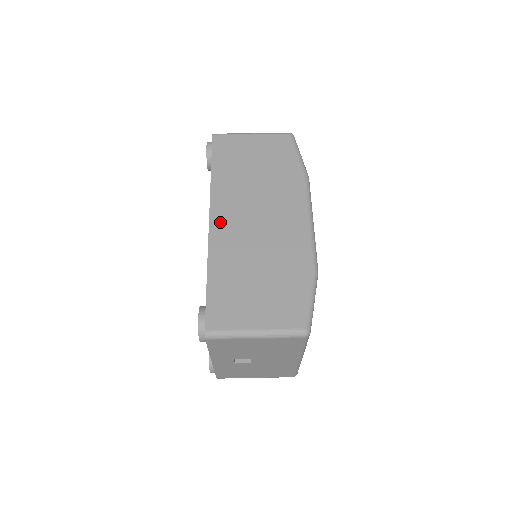
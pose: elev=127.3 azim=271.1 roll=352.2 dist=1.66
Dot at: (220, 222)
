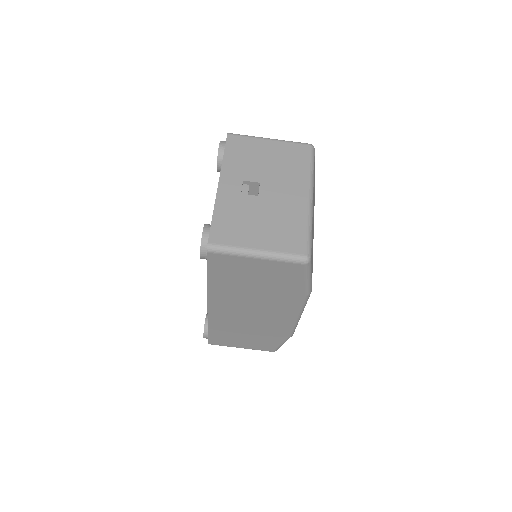
Dot at: (217, 310)
